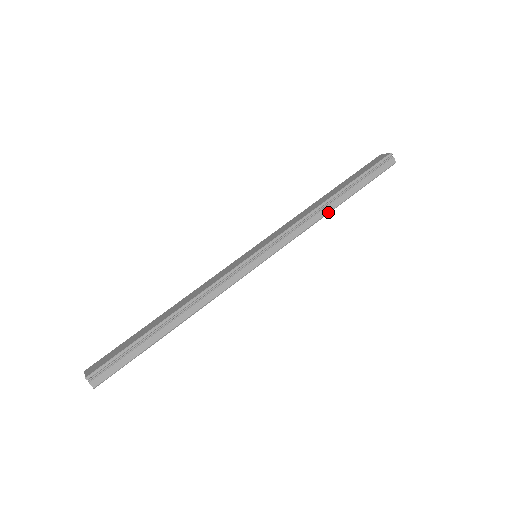
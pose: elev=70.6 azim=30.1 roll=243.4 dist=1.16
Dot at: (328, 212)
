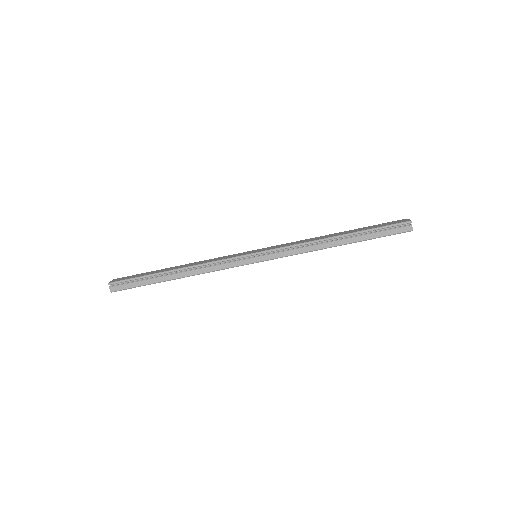
Dot at: (328, 247)
